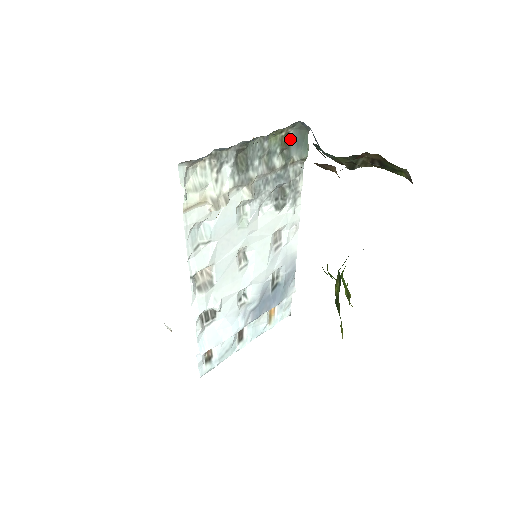
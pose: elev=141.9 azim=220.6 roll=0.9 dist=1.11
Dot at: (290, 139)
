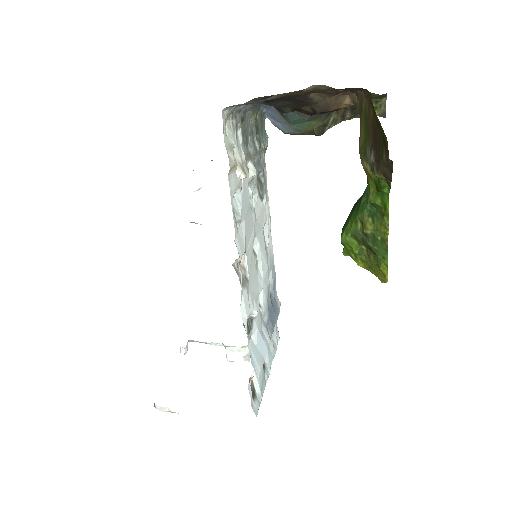
Dot at: (258, 124)
